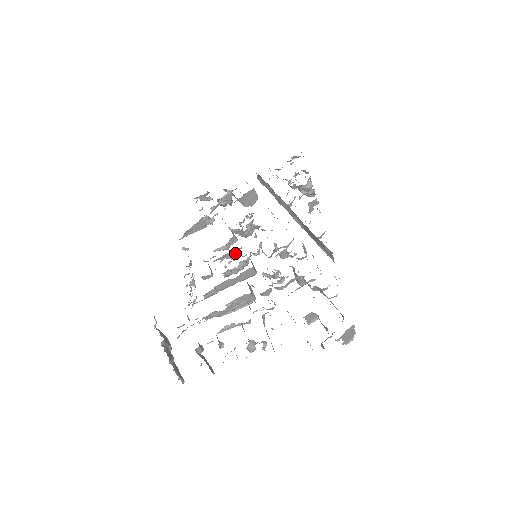
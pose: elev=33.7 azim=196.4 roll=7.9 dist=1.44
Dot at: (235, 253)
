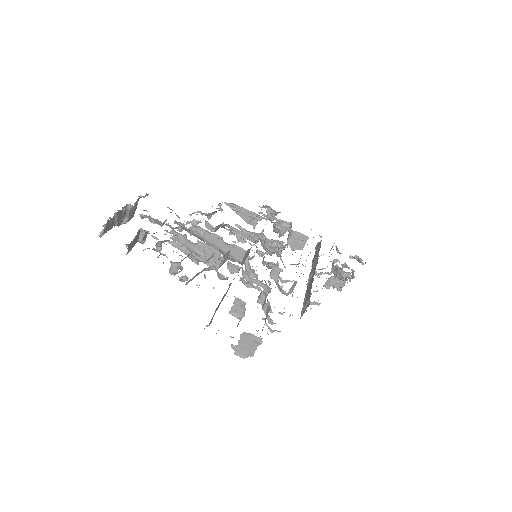
Dot at: occluded
